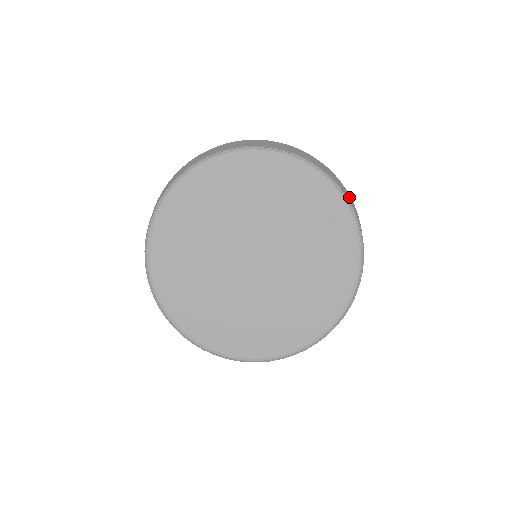
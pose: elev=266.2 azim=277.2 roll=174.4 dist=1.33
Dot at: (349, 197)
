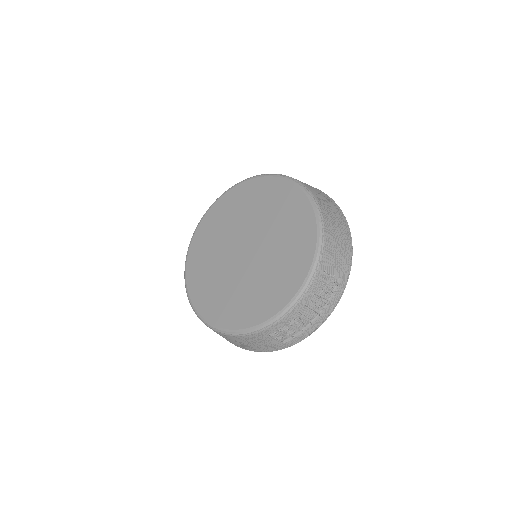
Dot at: (338, 256)
